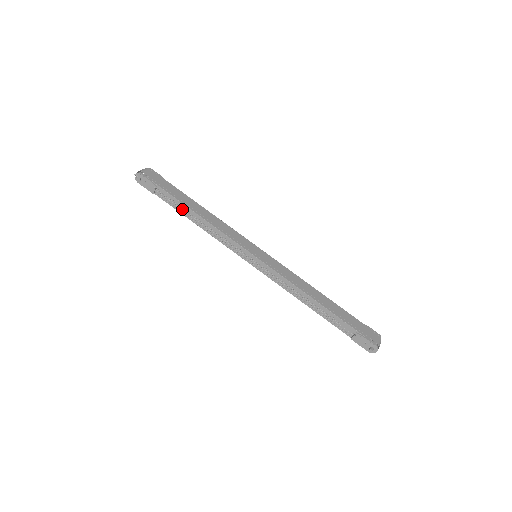
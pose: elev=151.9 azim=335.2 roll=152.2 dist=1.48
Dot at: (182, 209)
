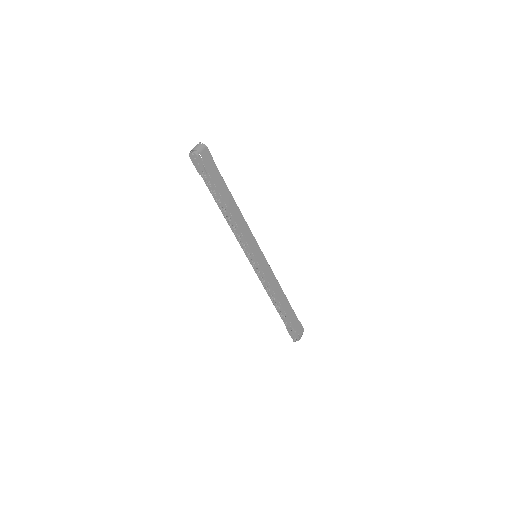
Dot at: (219, 200)
